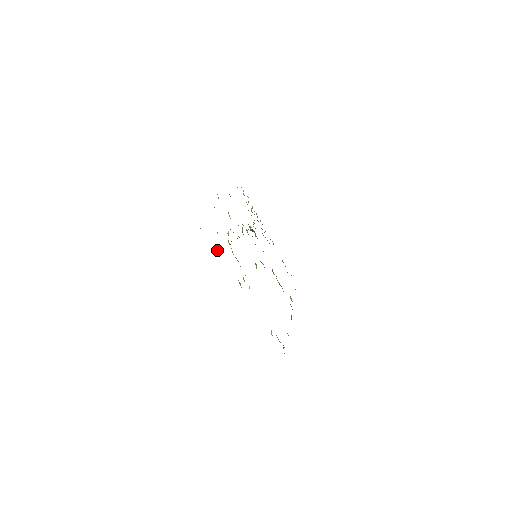
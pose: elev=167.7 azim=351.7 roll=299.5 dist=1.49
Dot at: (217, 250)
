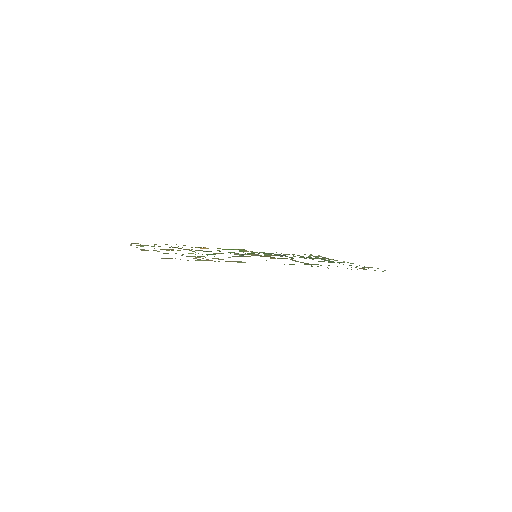
Dot at: occluded
